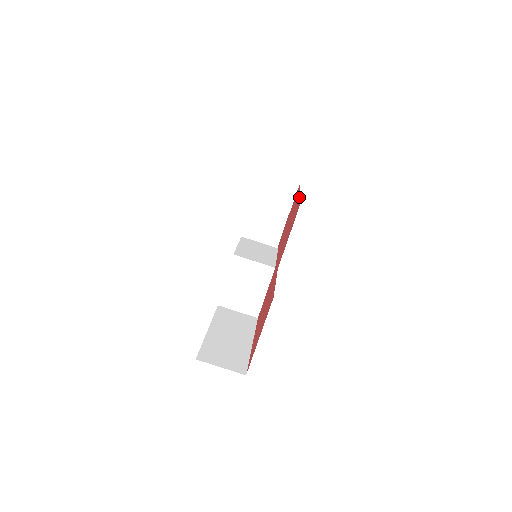
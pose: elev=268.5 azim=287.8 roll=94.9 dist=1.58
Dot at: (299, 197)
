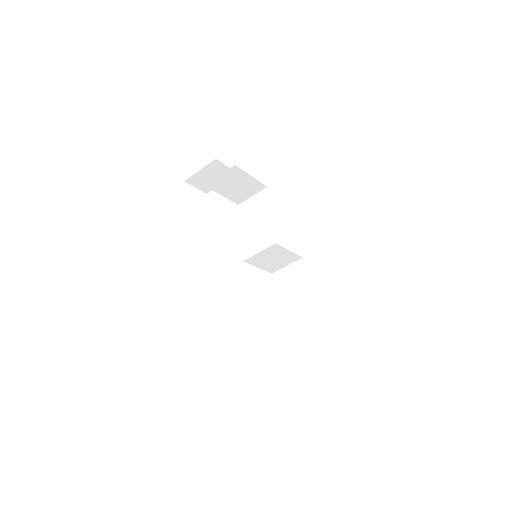
Dot at: occluded
